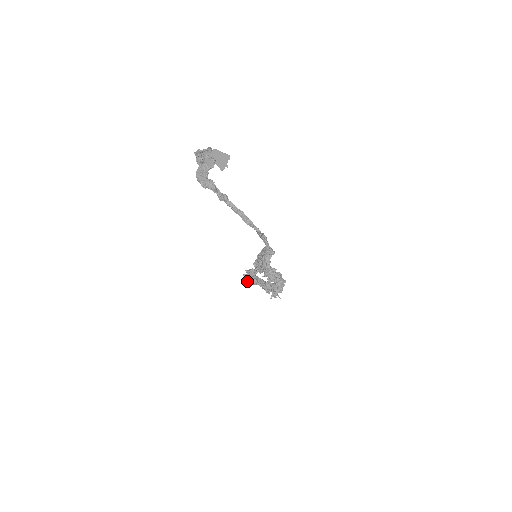
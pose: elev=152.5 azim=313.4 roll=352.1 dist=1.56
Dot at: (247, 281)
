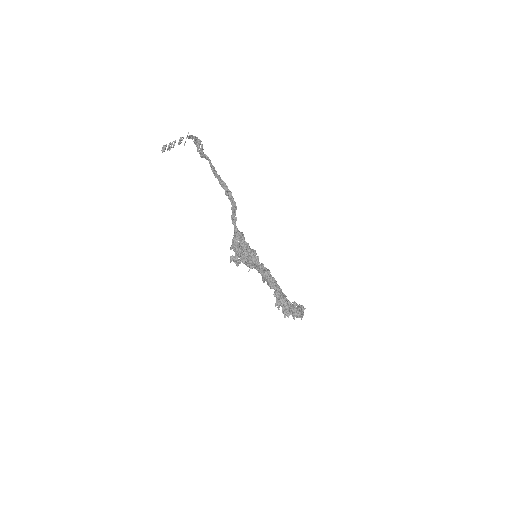
Dot at: occluded
